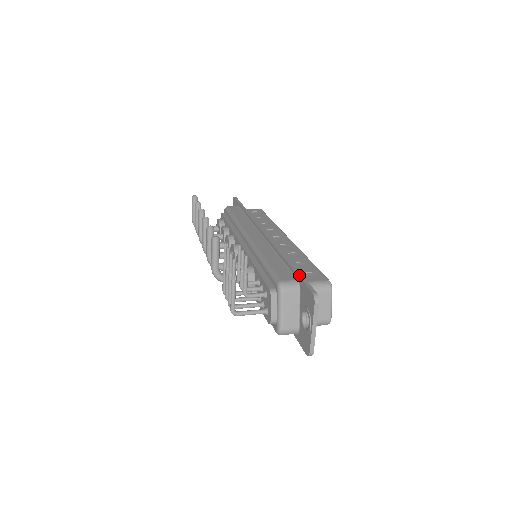
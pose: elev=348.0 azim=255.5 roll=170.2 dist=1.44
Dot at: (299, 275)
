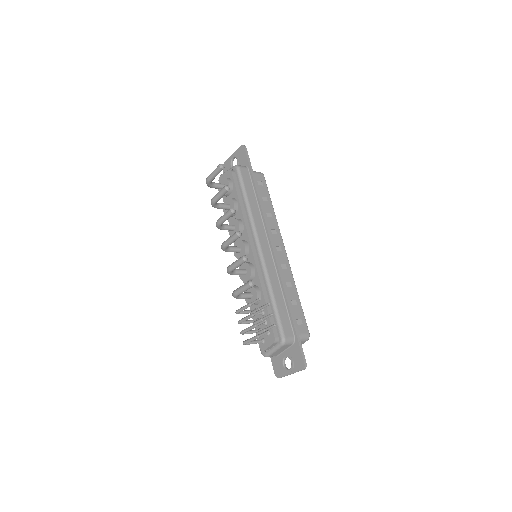
Dot at: (297, 336)
